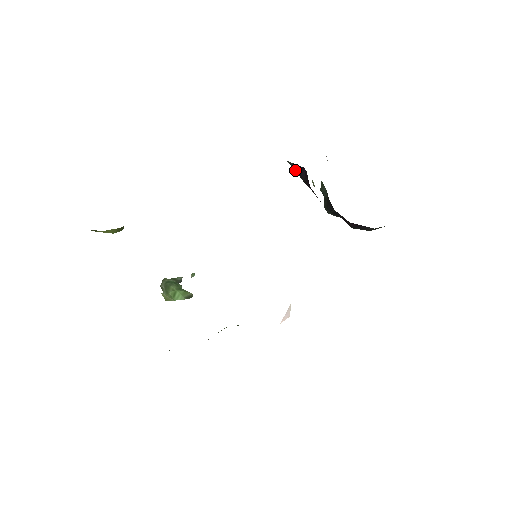
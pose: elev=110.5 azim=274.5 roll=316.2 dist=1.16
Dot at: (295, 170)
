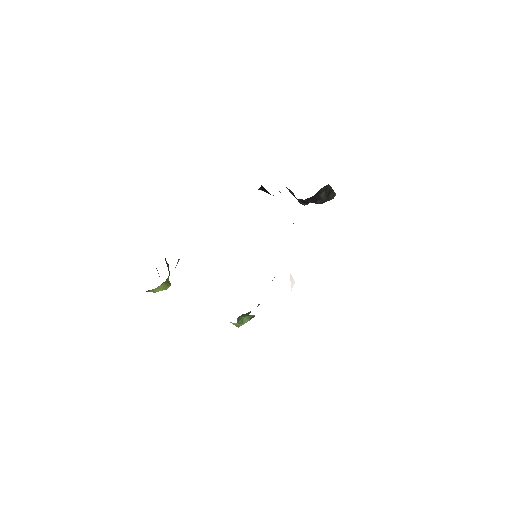
Dot at: occluded
